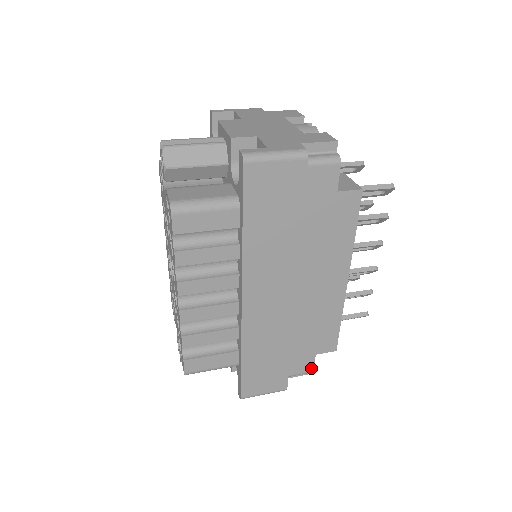
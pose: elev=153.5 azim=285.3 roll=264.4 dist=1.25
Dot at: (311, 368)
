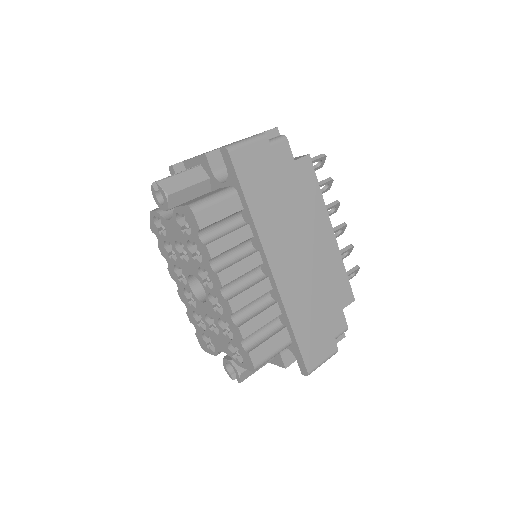
Dot at: (345, 325)
